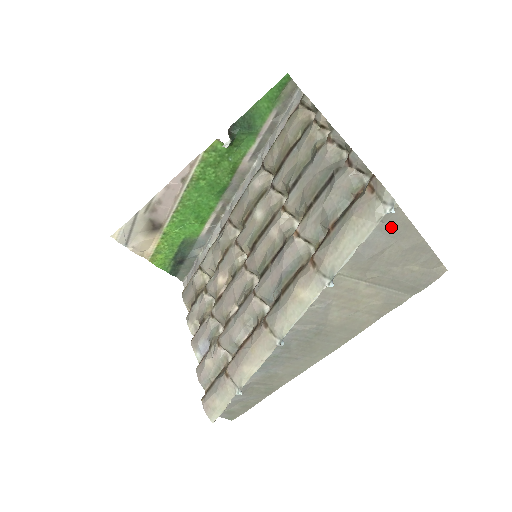
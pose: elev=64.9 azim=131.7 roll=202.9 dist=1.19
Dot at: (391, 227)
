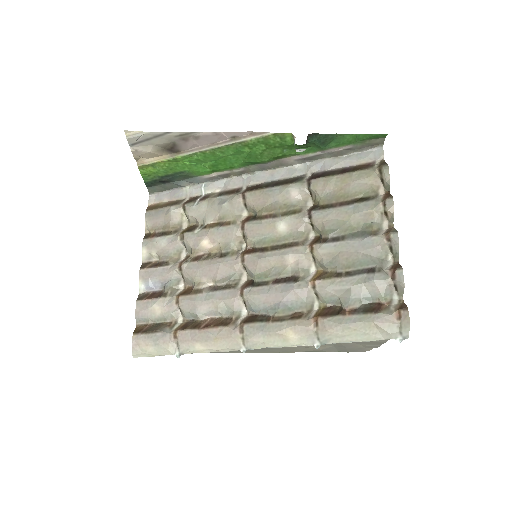
Dot at: occluded
